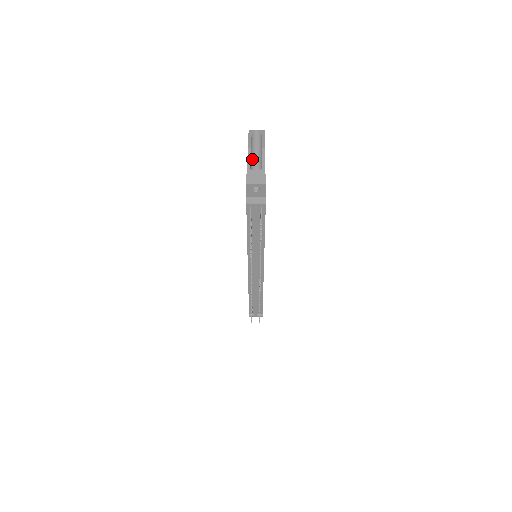
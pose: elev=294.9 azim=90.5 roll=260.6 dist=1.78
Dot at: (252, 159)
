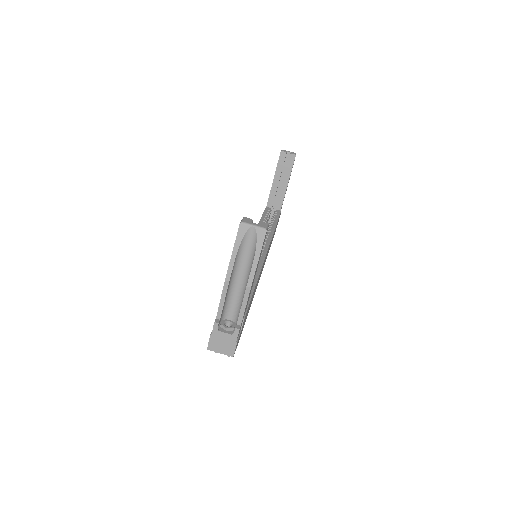
Dot at: (231, 288)
